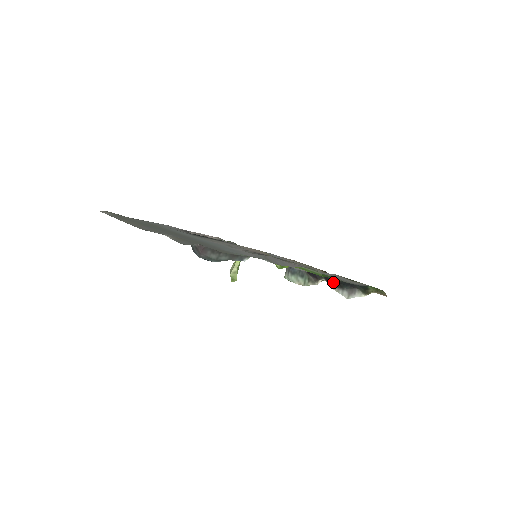
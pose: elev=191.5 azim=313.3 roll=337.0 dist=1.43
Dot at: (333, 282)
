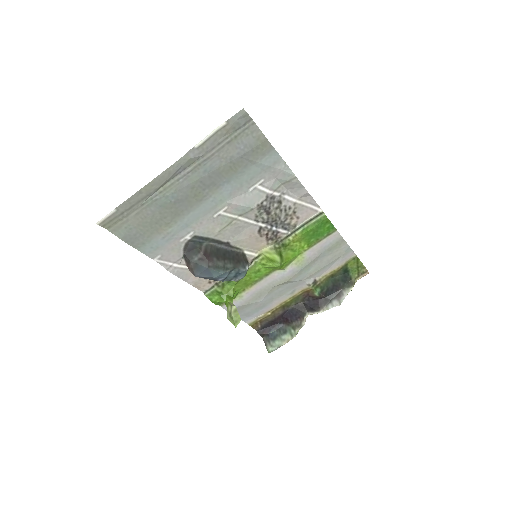
Dot at: (318, 303)
